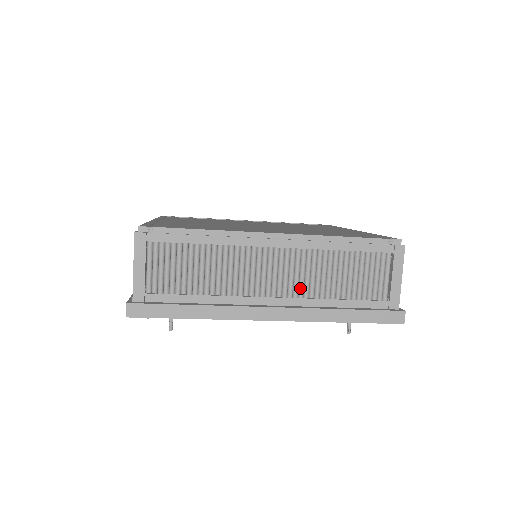
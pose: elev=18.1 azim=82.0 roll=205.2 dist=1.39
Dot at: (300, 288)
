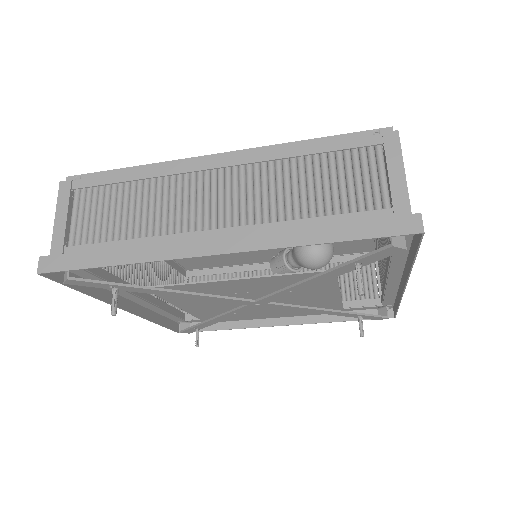
Dot at: (255, 213)
